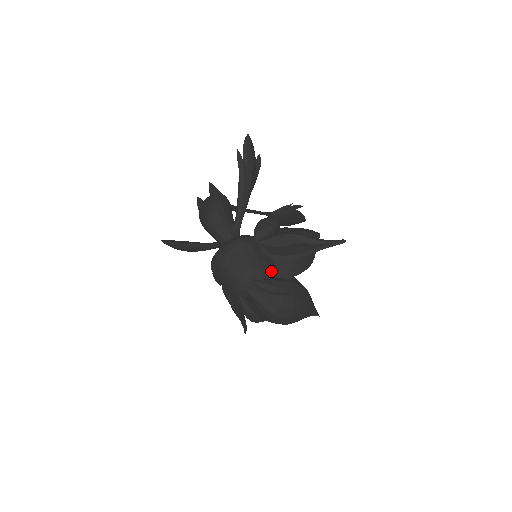
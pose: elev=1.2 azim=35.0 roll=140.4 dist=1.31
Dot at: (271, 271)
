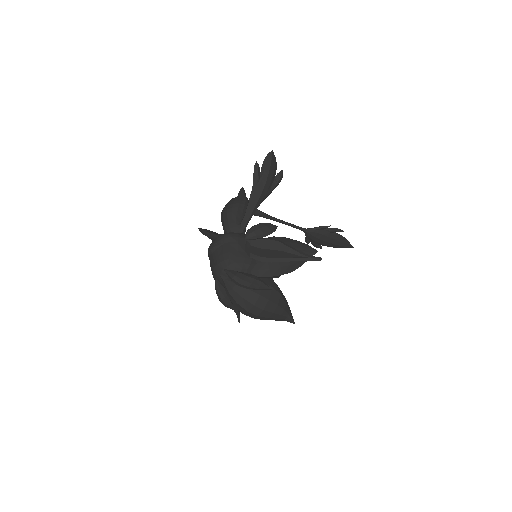
Dot at: (246, 266)
